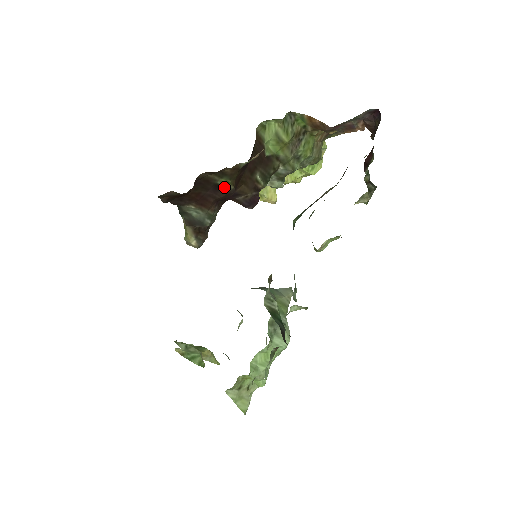
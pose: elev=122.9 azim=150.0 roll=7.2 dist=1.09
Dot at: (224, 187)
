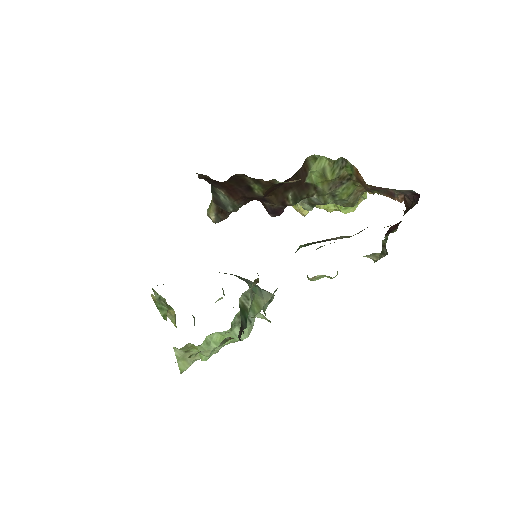
Dot at: (255, 191)
